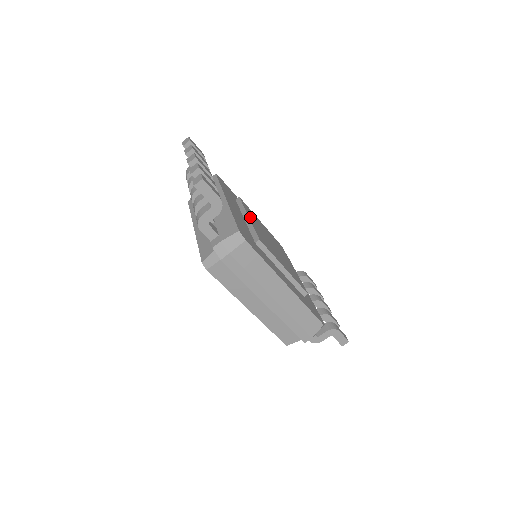
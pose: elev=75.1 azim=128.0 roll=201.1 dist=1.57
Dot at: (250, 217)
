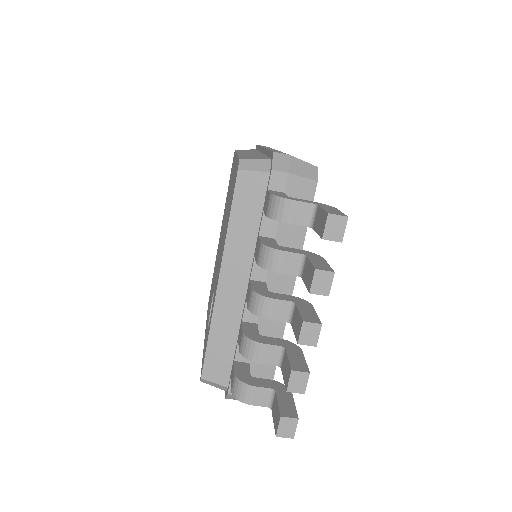
Dot at: occluded
